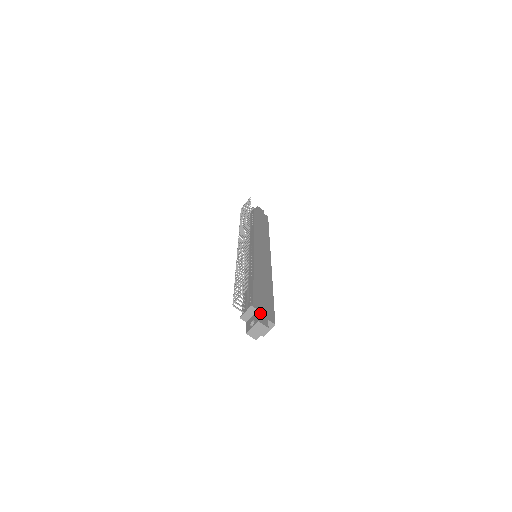
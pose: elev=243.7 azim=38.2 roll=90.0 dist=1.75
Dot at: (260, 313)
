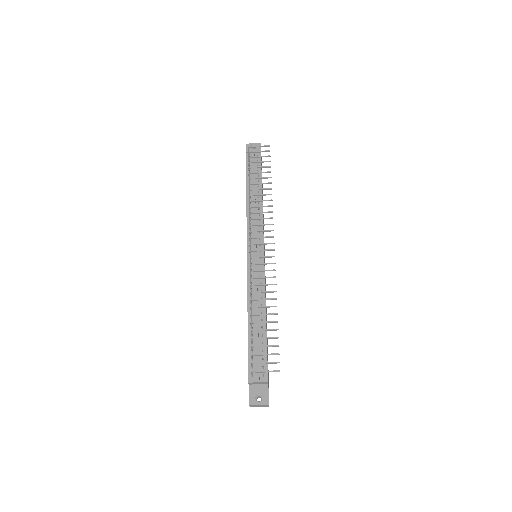
Dot at: occluded
